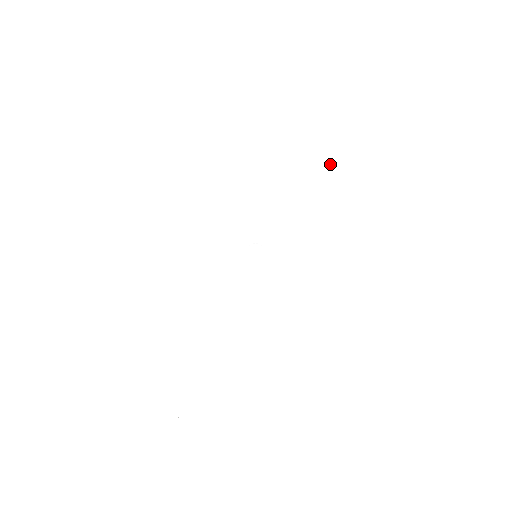
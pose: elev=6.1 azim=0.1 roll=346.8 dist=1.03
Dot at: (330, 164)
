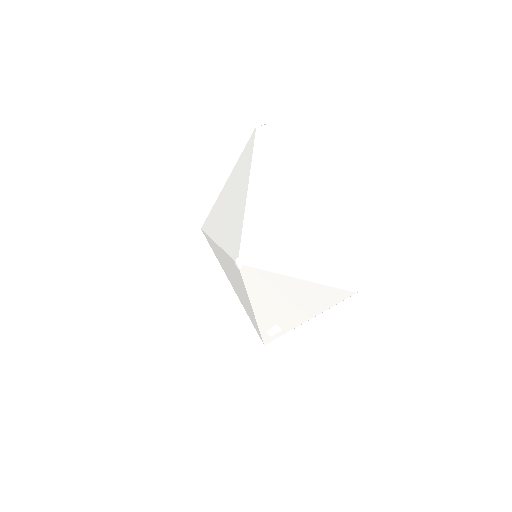
Dot at: (311, 297)
